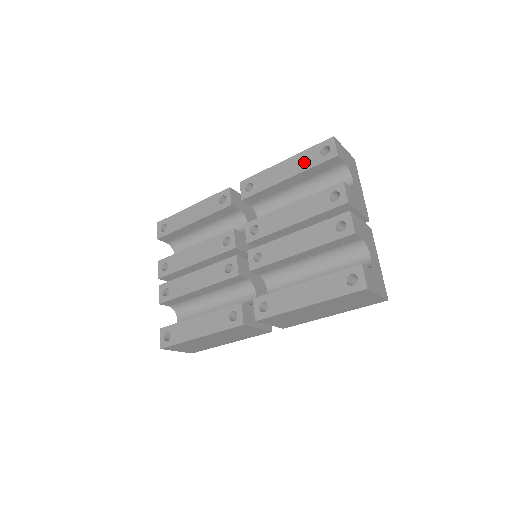
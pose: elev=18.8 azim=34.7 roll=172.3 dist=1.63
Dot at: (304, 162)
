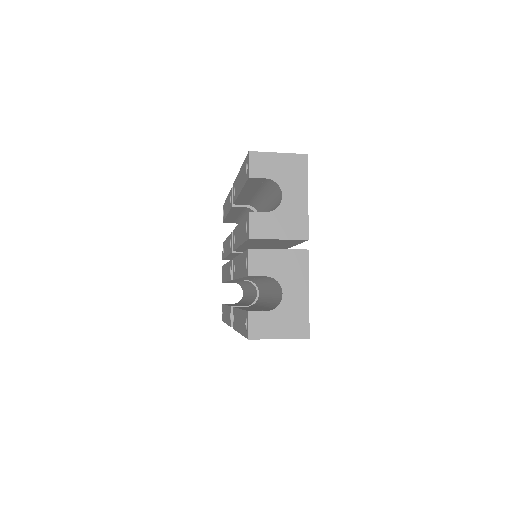
Dot at: (243, 177)
